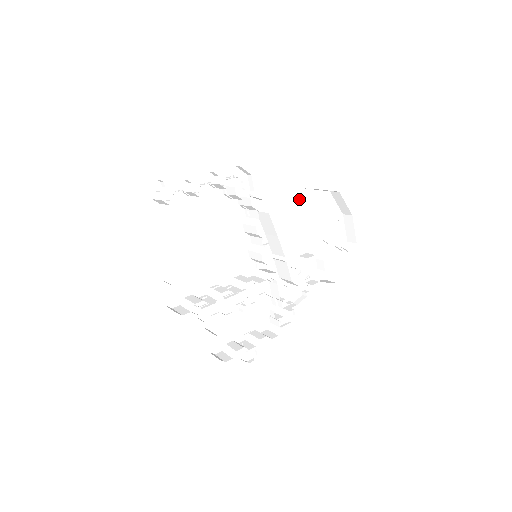
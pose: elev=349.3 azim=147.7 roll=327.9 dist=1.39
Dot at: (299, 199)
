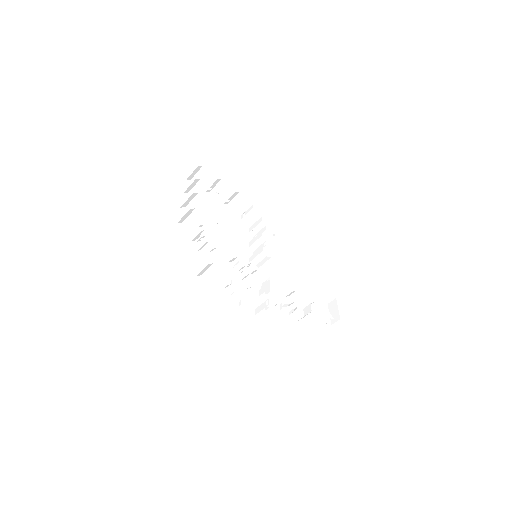
Dot at: (293, 266)
